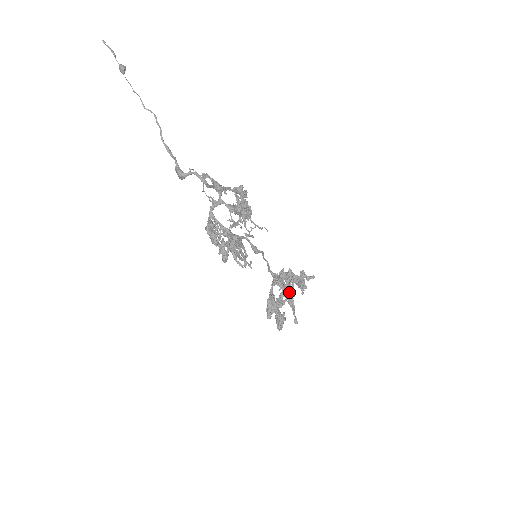
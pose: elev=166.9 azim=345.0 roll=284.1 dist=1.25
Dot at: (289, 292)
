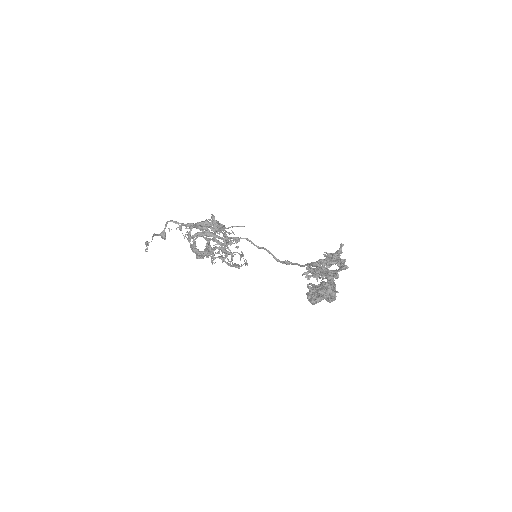
Dot at: occluded
